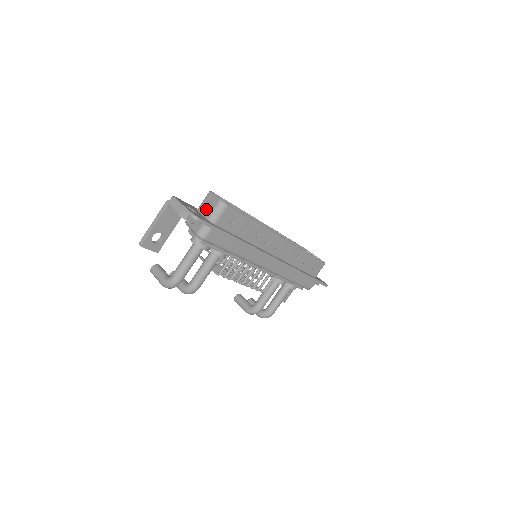
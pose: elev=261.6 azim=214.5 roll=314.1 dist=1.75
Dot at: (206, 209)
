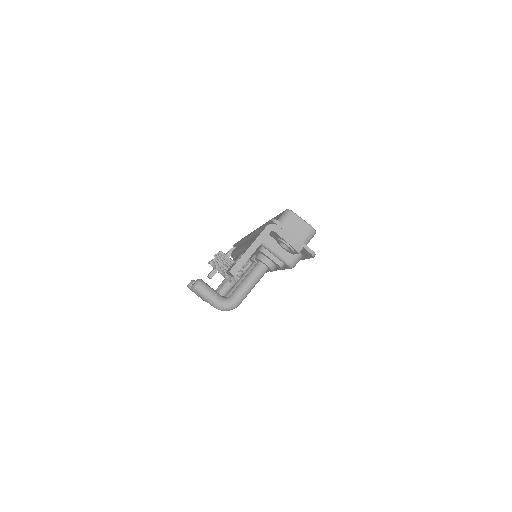
Dot at: (293, 233)
